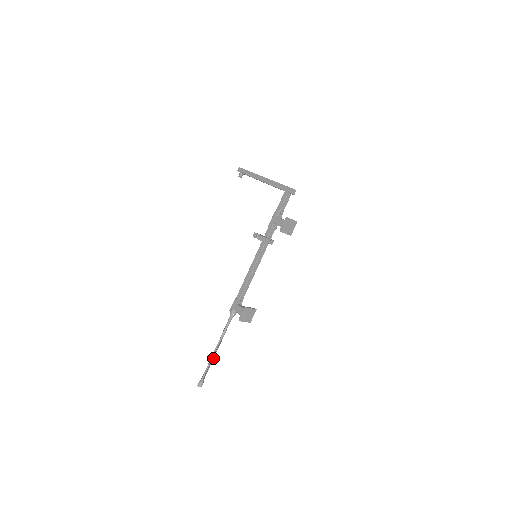
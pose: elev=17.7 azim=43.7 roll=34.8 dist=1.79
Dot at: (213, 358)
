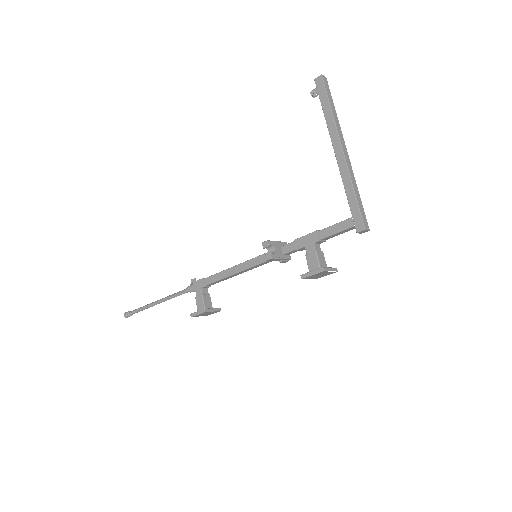
Dot at: (150, 306)
